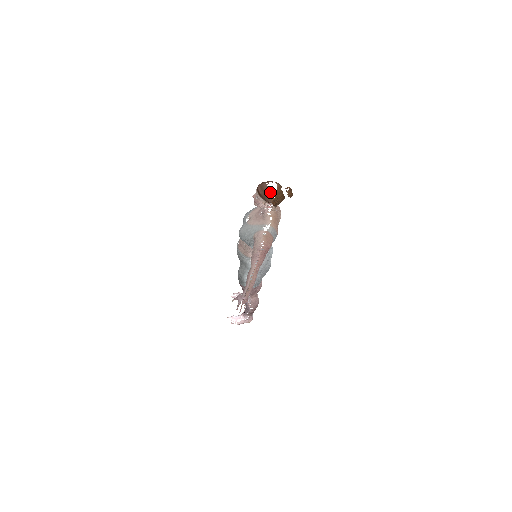
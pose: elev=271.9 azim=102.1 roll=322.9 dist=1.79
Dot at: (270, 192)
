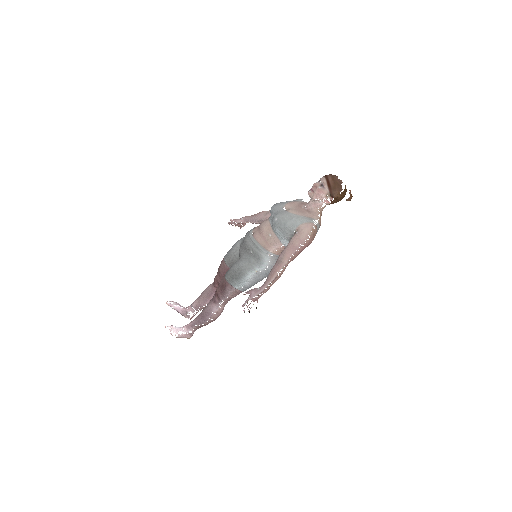
Dot at: (341, 186)
